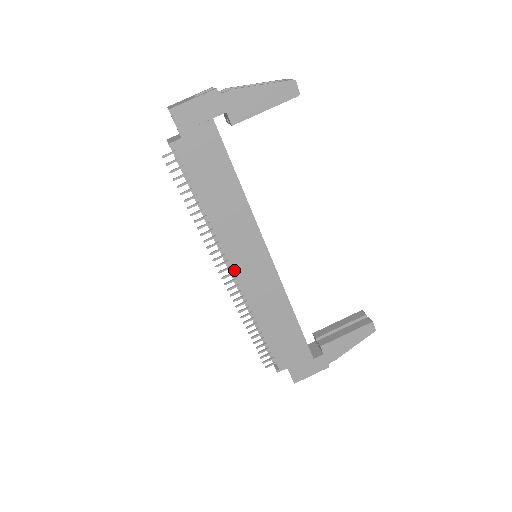
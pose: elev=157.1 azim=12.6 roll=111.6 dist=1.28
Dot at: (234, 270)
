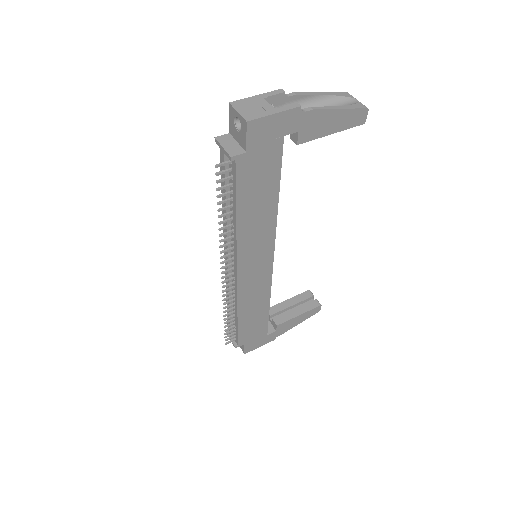
Dot at: (238, 273)
